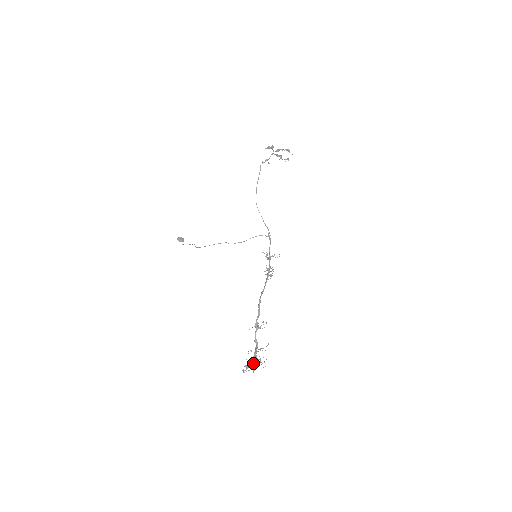
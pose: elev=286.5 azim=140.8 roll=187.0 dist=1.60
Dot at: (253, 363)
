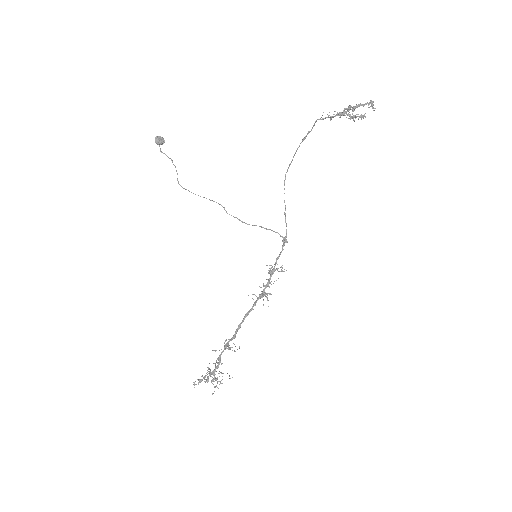
Dot at: (209, 374)
